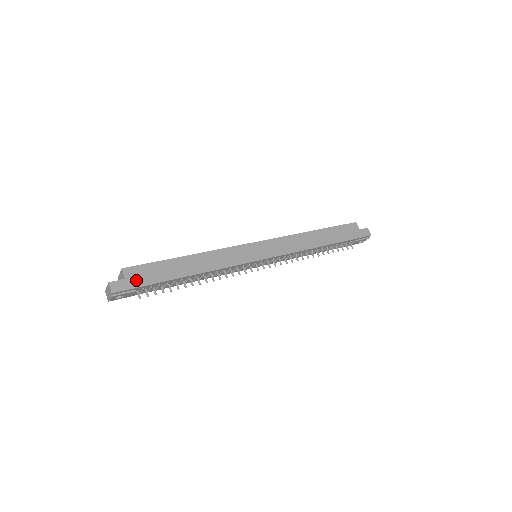
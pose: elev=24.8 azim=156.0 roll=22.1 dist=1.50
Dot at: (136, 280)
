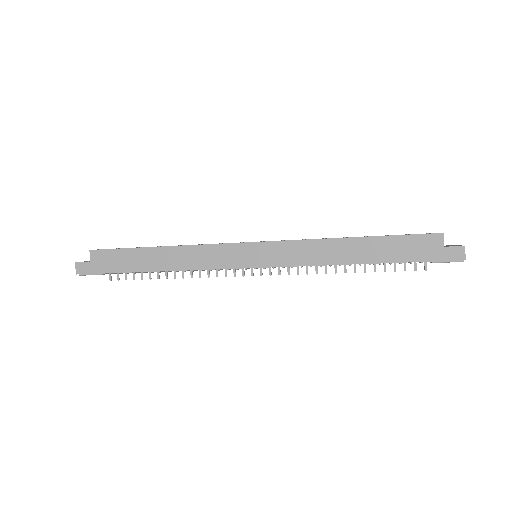
Dot at: (100, 265)
